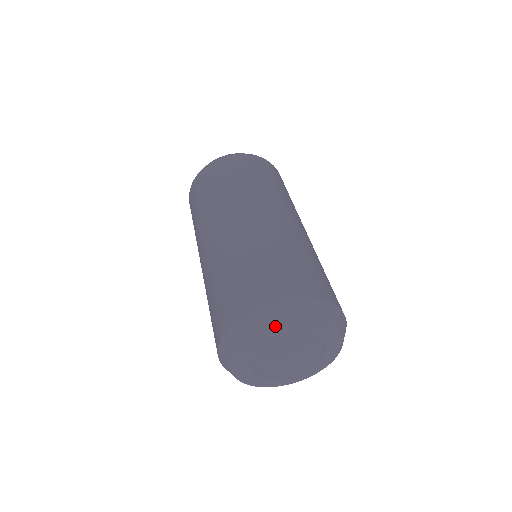
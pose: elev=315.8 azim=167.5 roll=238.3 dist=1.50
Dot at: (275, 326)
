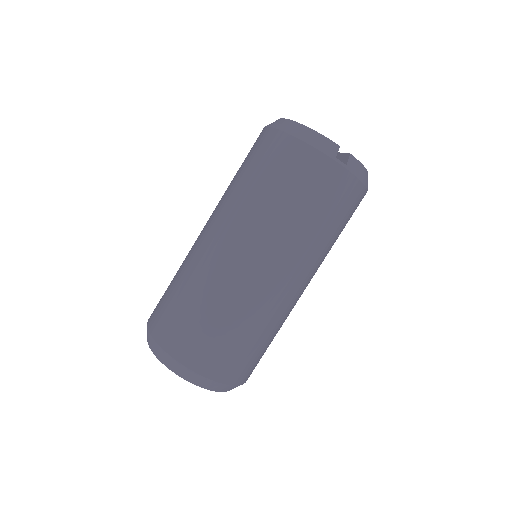
Dot at: occluded
